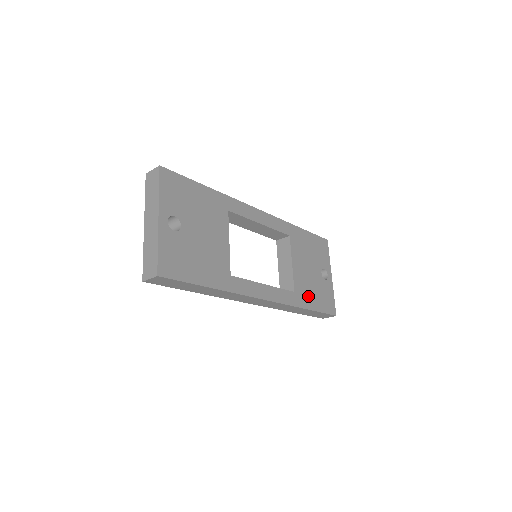
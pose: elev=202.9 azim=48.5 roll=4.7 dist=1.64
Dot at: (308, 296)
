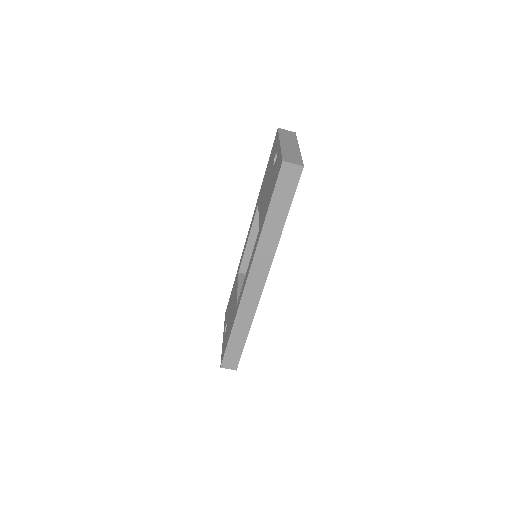
Dot at: occluded
